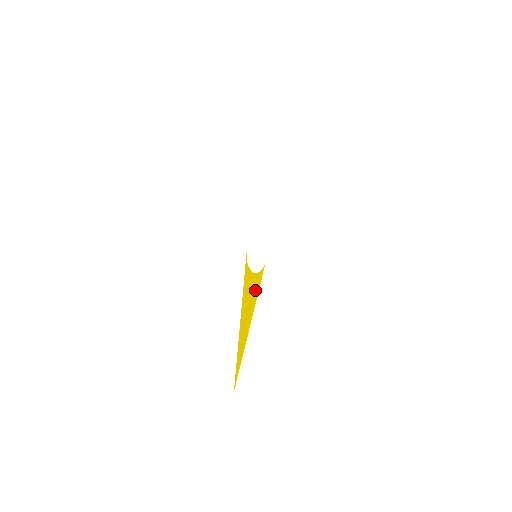
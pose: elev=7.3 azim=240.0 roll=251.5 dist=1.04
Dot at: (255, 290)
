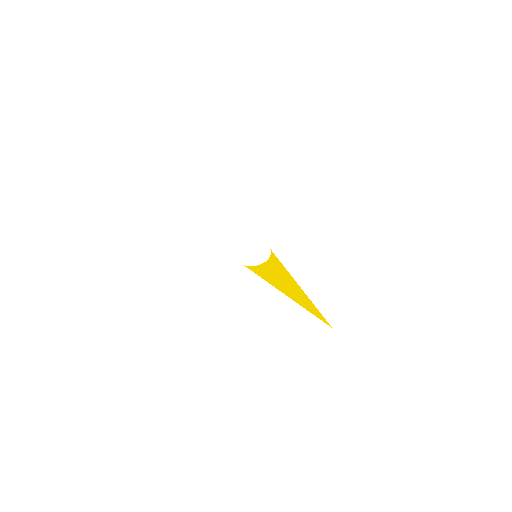
Dot at: (277, 265)
